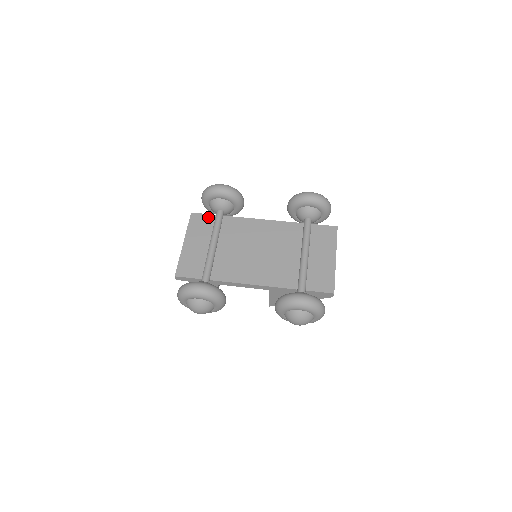
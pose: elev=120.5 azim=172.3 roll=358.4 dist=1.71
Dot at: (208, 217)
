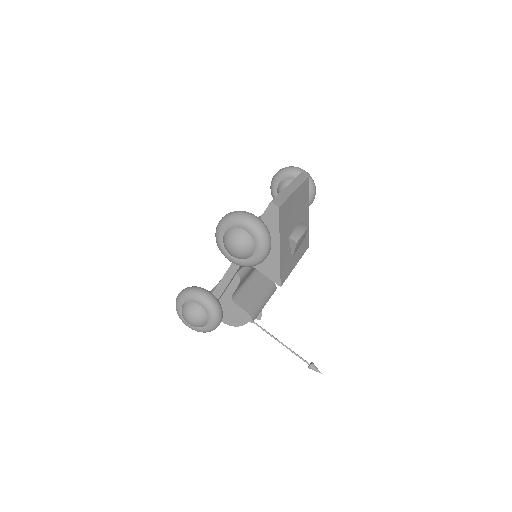
Dot at: occluded
